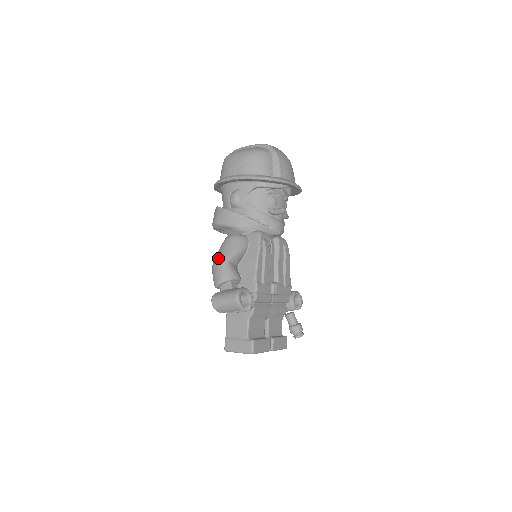
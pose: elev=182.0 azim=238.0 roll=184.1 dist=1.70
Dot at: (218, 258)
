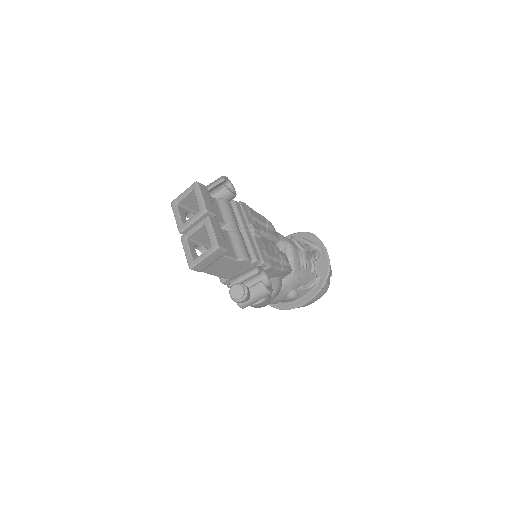
Dot at: occluded
